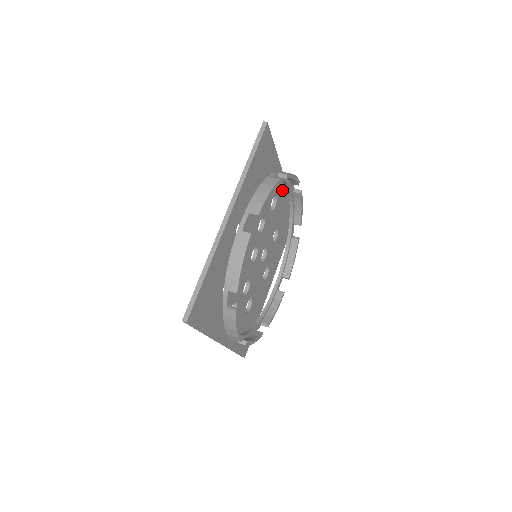
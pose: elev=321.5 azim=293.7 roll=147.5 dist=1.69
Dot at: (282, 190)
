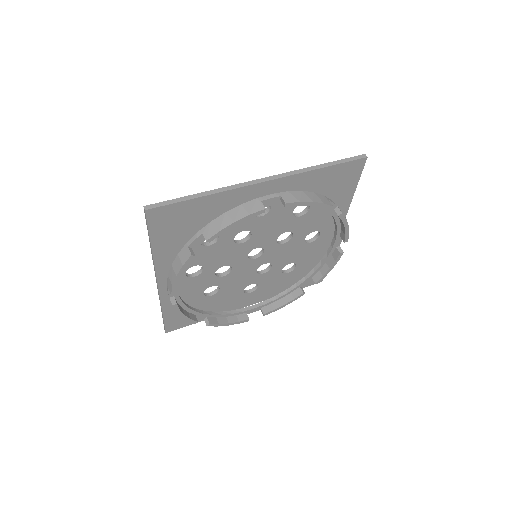
Dot at: (329, 238)
